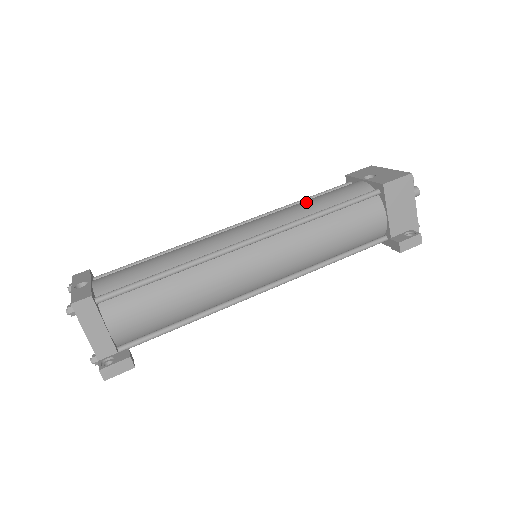
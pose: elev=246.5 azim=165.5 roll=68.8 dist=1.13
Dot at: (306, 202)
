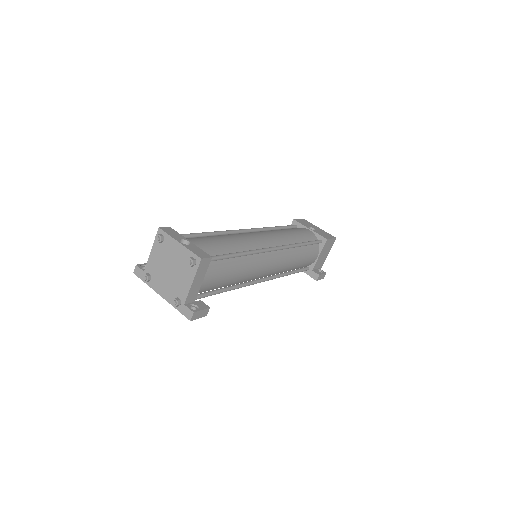
Dot at: (289, 232)
